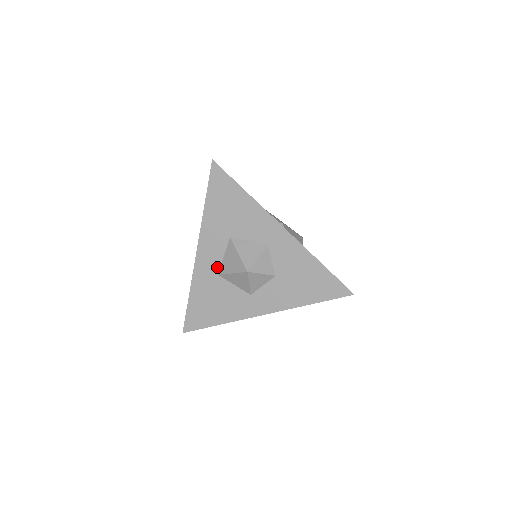
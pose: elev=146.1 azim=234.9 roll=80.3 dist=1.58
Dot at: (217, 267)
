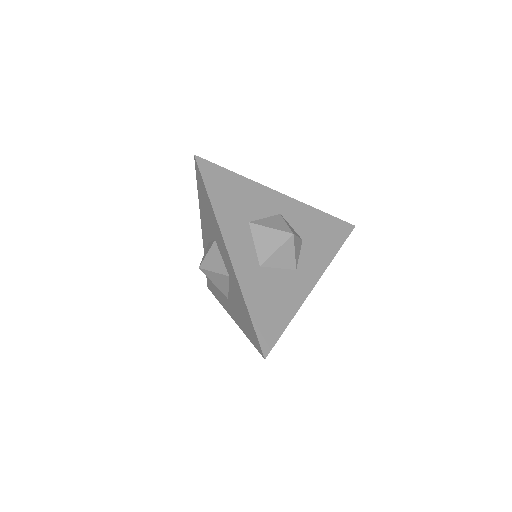
Dot at: (255, 259)
